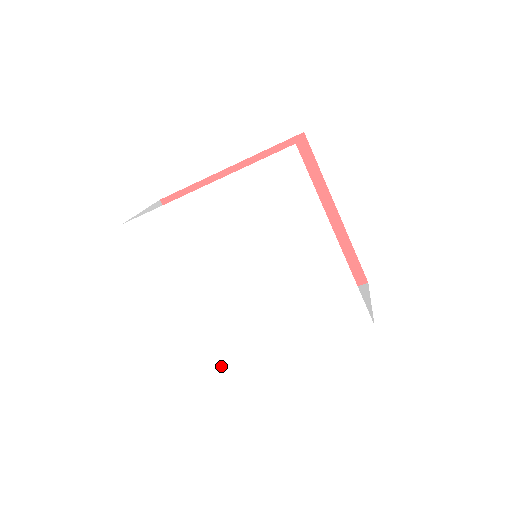
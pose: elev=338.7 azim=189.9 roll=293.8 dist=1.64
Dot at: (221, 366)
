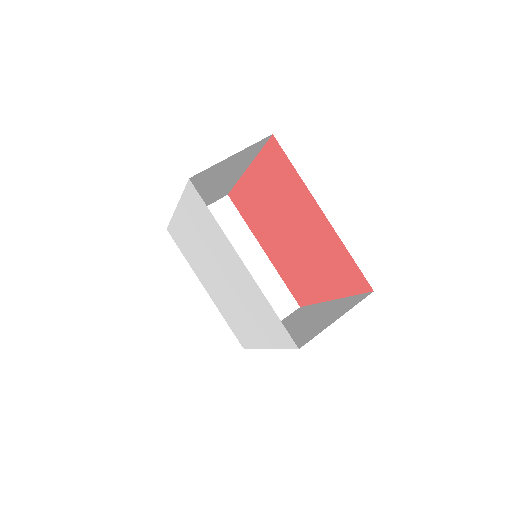
Dot at: (175, 240)
